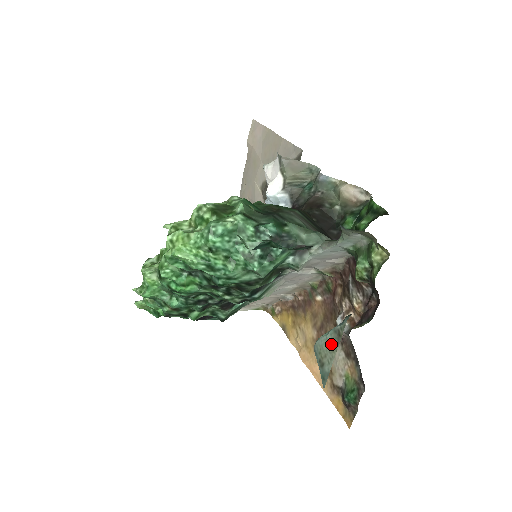
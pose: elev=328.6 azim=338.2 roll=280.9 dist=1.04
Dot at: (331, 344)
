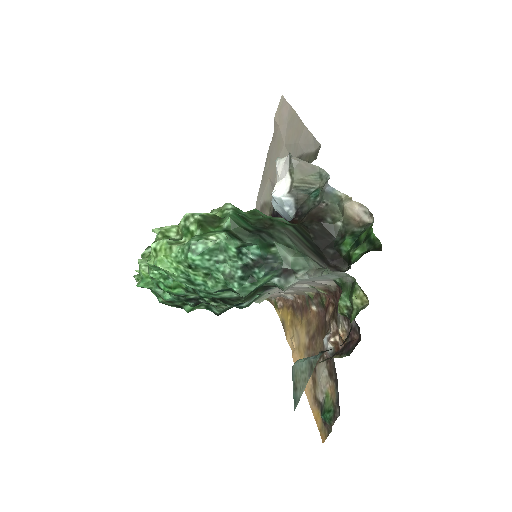
Dot at: (304, 373)
